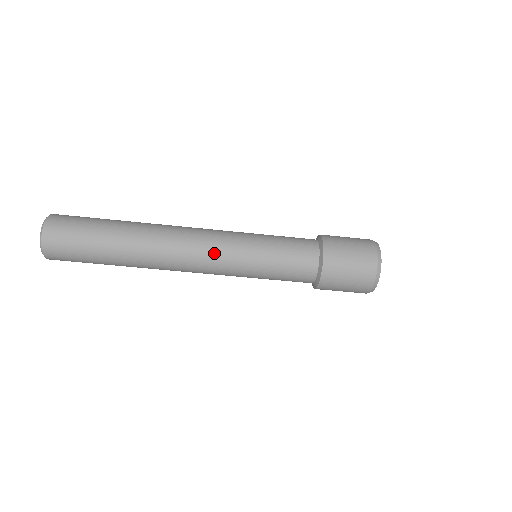
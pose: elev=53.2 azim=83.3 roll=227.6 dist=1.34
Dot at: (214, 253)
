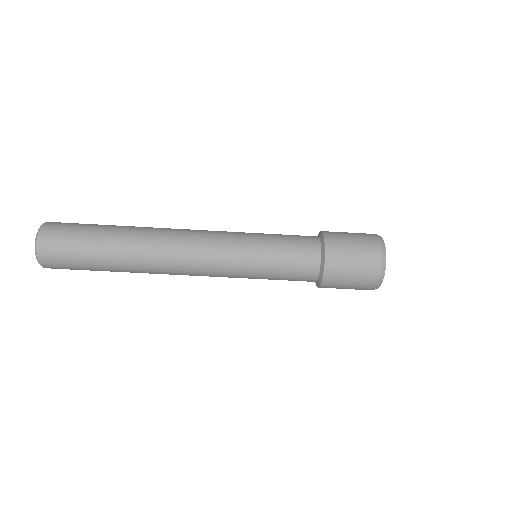
Dot at: (213, 240)
